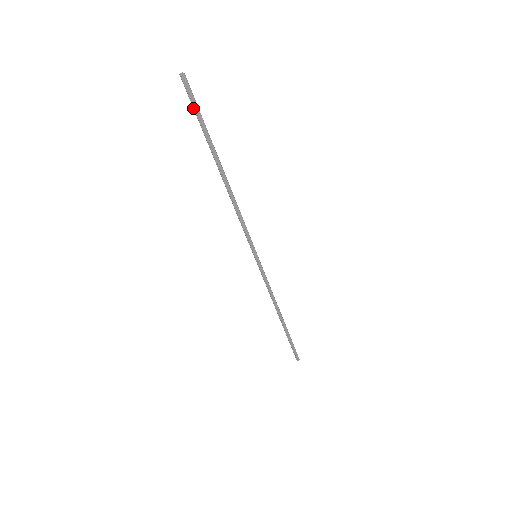
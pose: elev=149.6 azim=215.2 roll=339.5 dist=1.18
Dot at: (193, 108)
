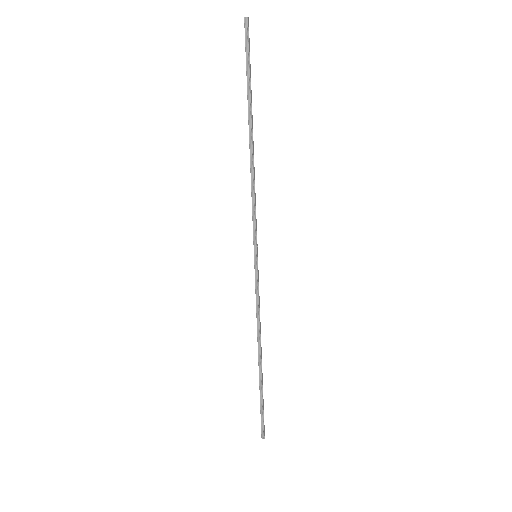
Dot at: (246, 55)
